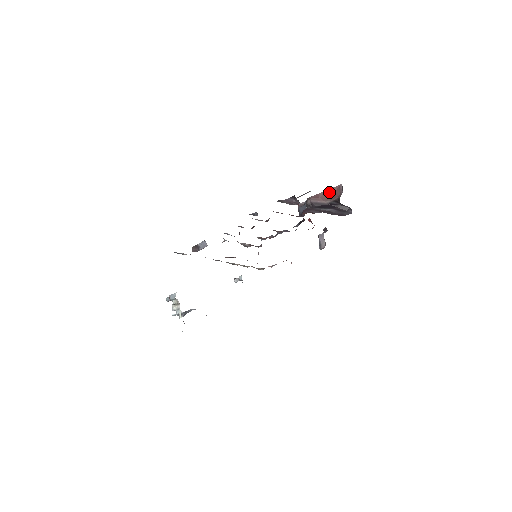
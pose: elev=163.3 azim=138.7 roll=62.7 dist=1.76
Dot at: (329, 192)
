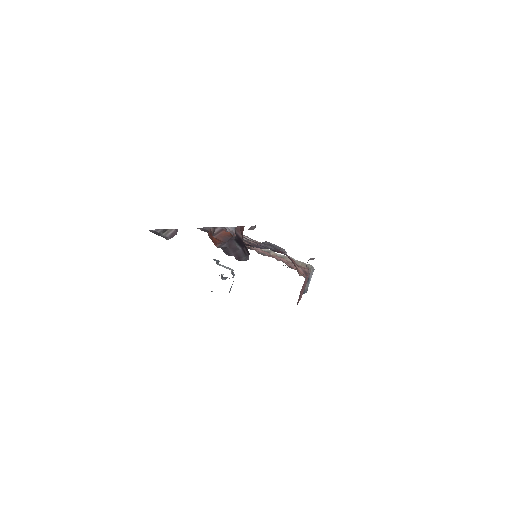
Dot at: (242, 229)
